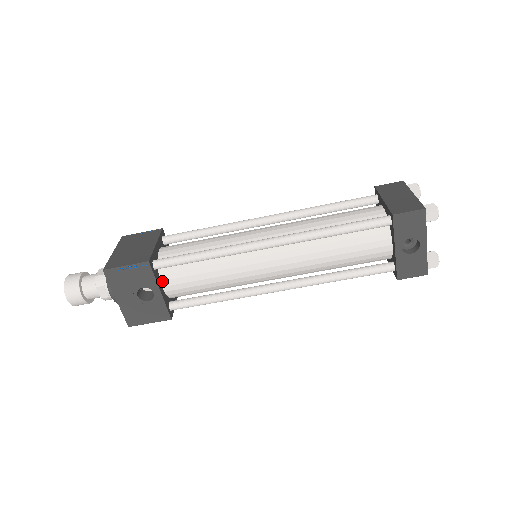
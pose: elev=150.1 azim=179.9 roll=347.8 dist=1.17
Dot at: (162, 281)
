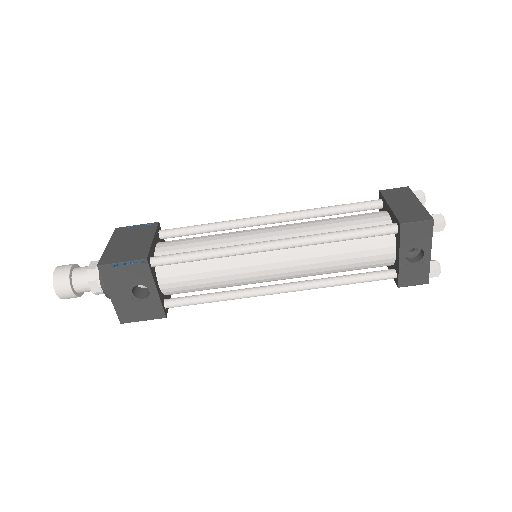
Dot at: (158, 279)
